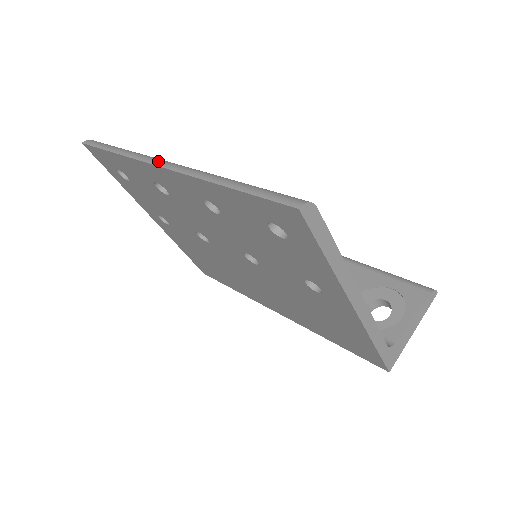
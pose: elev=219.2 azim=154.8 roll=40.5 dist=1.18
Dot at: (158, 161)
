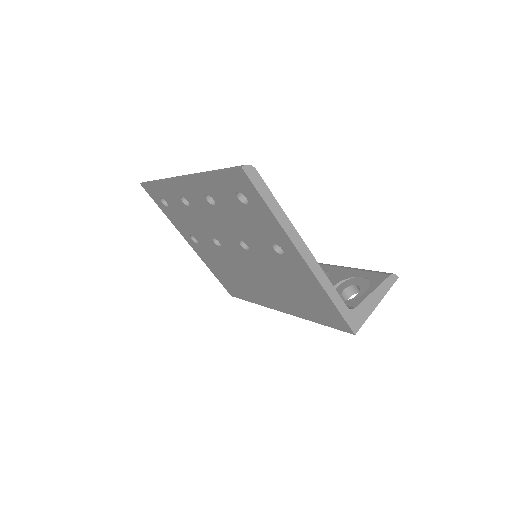
Dot at: (179, 176)
